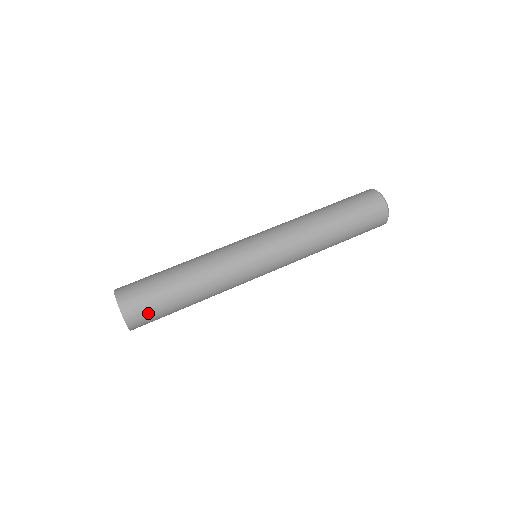
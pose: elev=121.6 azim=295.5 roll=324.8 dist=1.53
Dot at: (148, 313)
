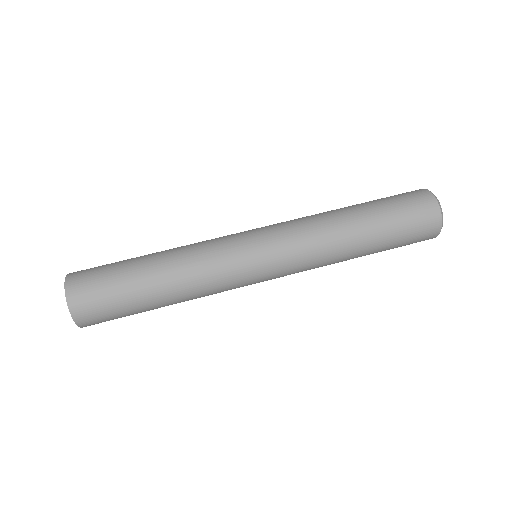
Dot at: occluded
